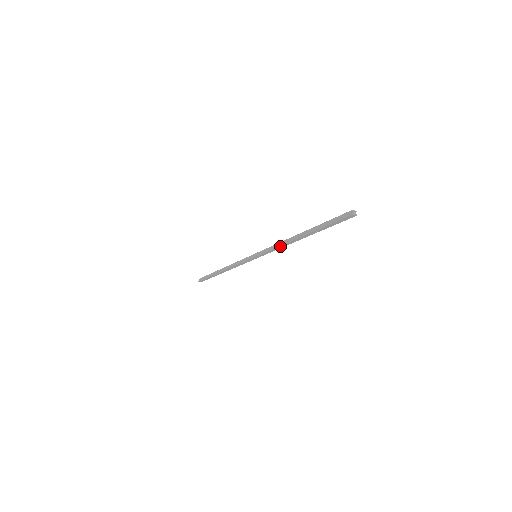
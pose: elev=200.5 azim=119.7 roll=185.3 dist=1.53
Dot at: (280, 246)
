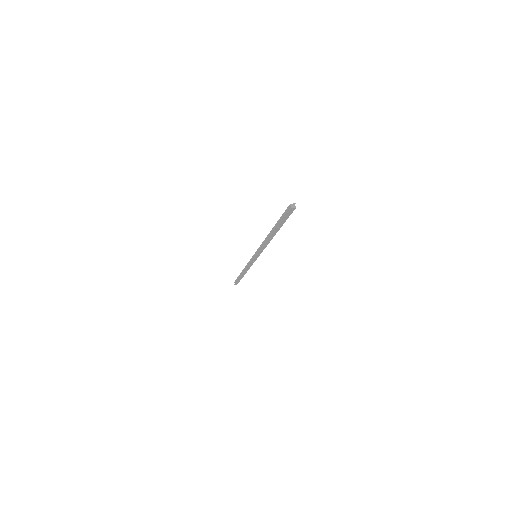
Dot at: (264, 245)
